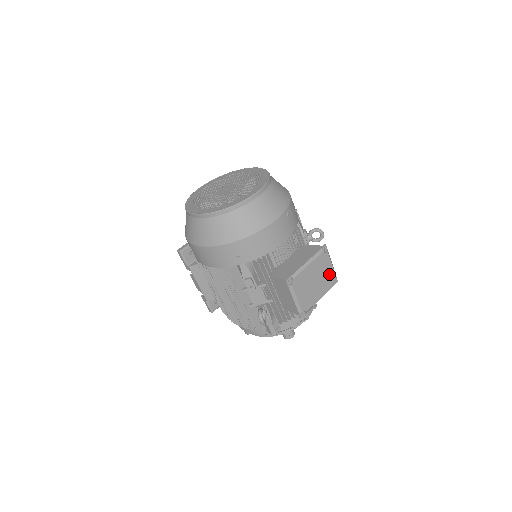
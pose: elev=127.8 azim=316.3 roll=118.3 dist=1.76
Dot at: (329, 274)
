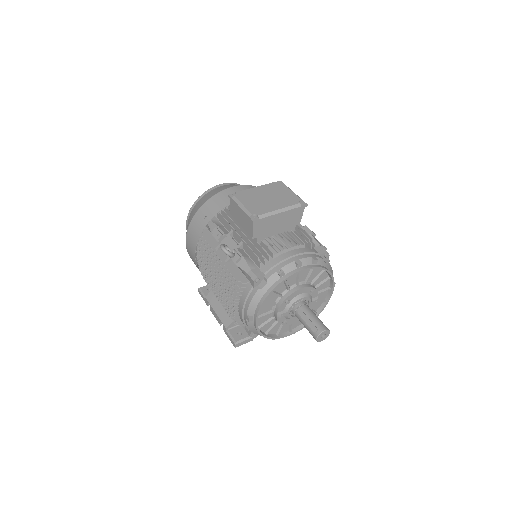
Dot at: (289, 196)
